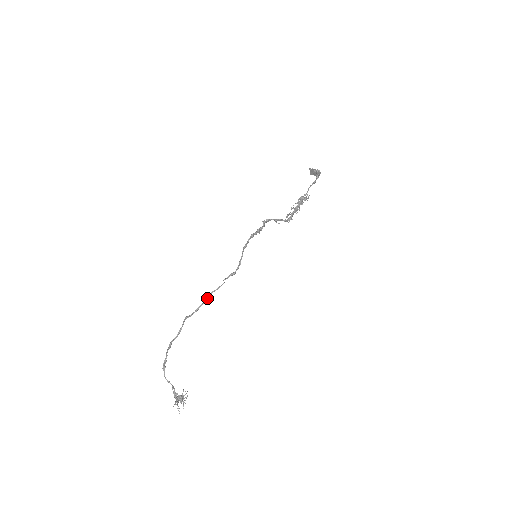
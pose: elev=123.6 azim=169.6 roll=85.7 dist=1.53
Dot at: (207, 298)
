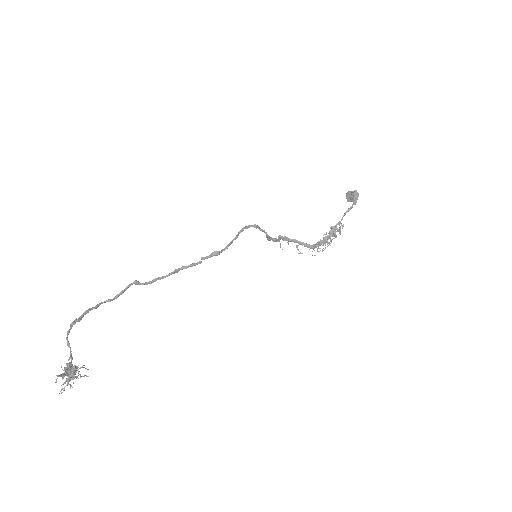
Dot at: (173, 272)
